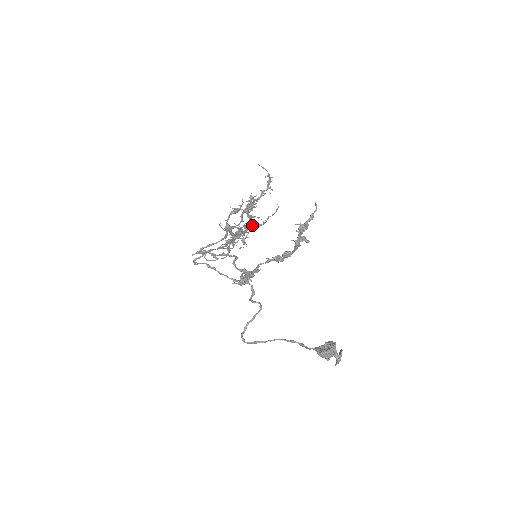
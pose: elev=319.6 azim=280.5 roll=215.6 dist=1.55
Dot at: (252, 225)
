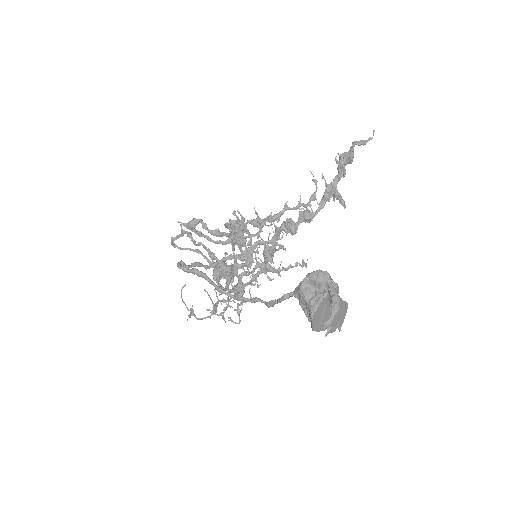
Dot at: (265, 262)
